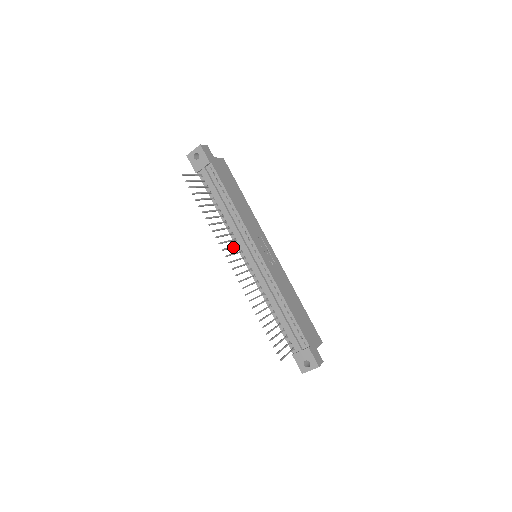
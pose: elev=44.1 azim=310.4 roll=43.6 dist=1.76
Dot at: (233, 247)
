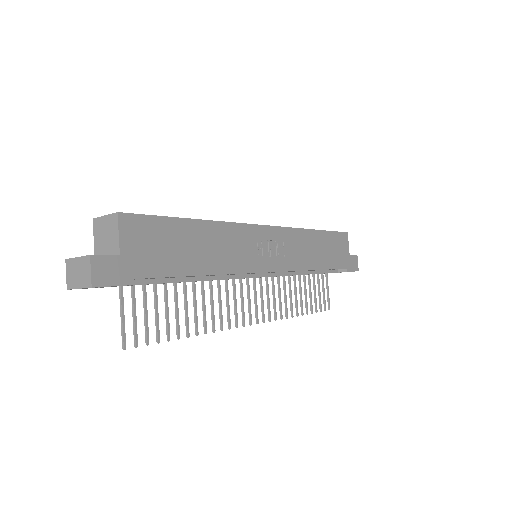
Dot at: (235, 294)
